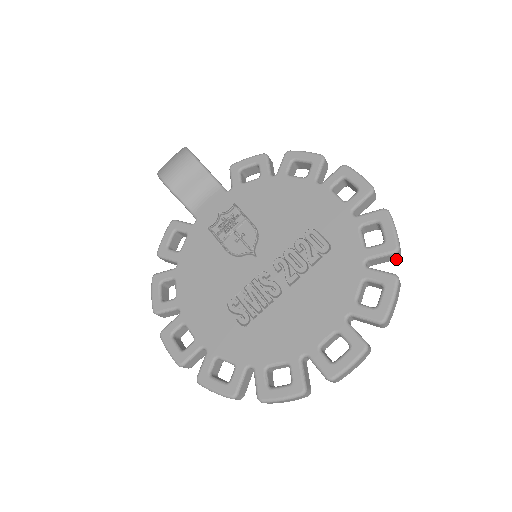
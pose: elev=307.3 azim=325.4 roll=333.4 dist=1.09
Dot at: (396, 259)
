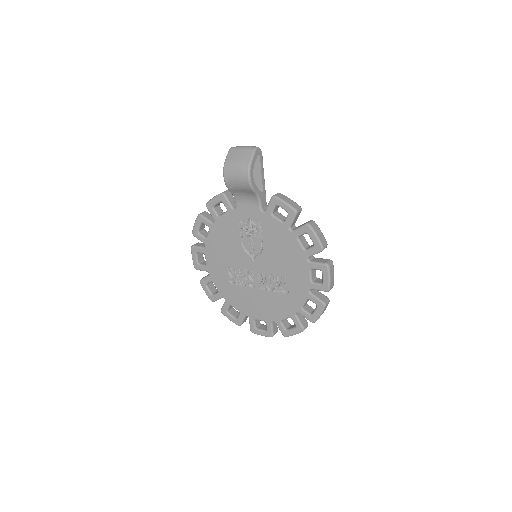
Dot at: occluded
